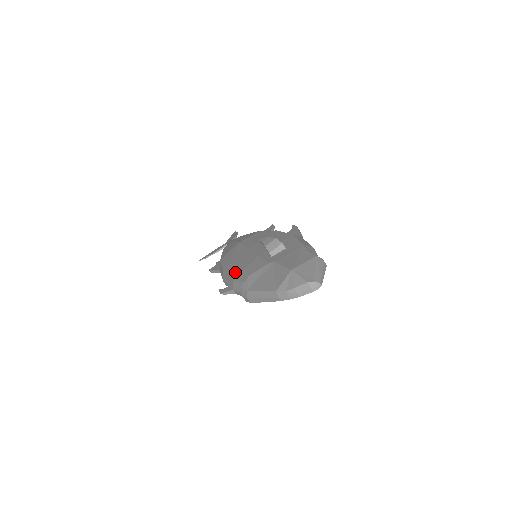
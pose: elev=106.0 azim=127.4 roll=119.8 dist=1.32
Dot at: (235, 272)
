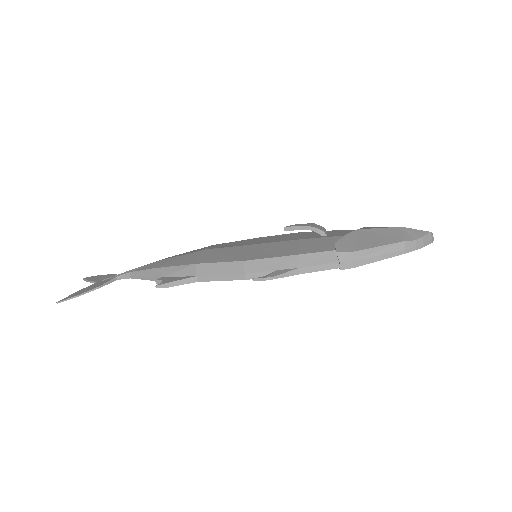
Dot at: (284, 253)
